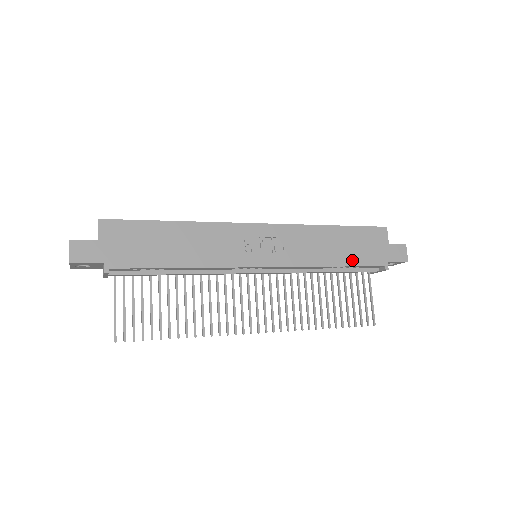
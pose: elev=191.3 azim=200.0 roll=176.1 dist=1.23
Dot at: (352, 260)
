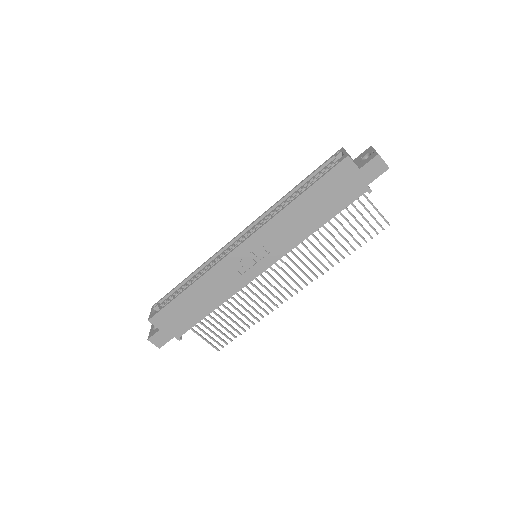
Dot at: (332, 211)
